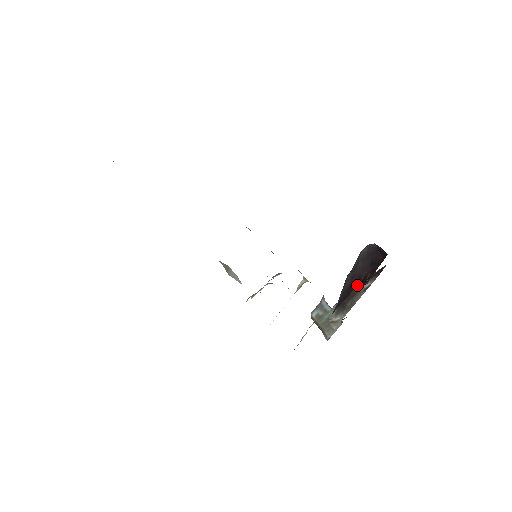
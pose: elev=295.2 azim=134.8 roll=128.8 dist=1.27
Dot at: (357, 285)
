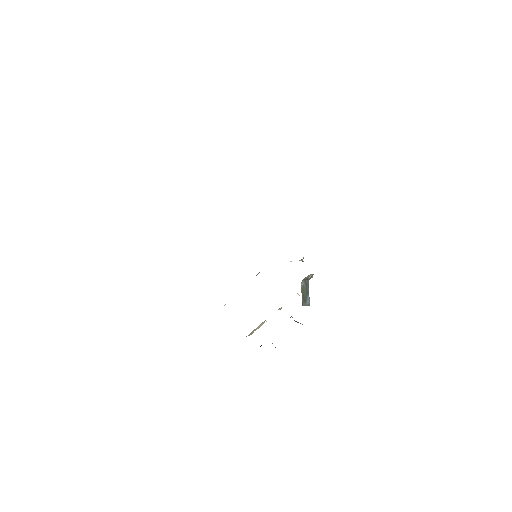
Dot at: occluded
